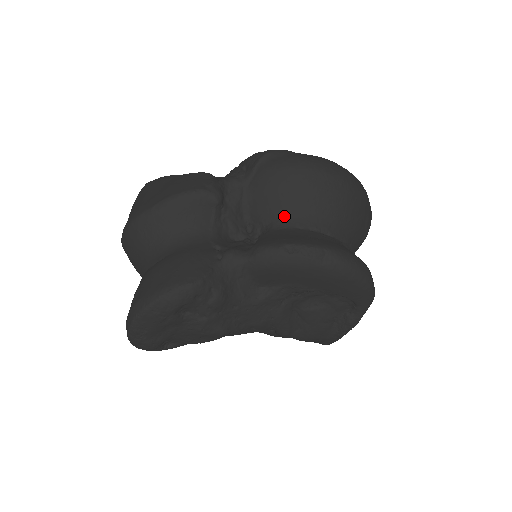
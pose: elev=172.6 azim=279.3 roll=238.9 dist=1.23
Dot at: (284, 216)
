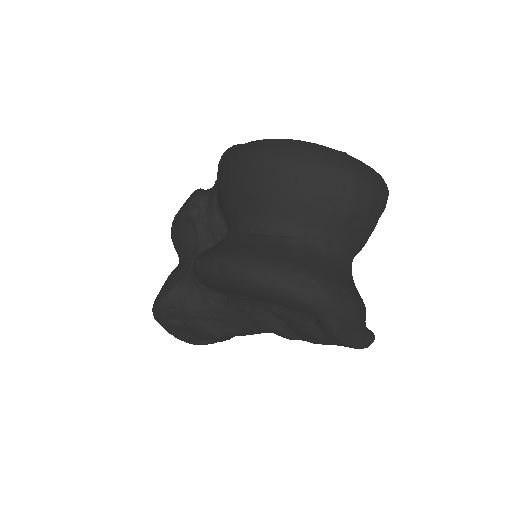
Dot at: (230, 220)
